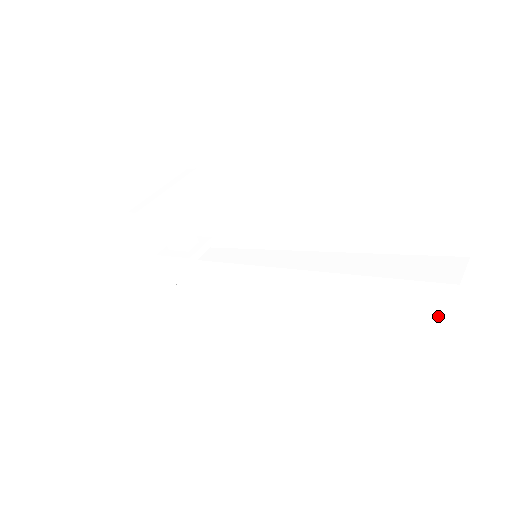
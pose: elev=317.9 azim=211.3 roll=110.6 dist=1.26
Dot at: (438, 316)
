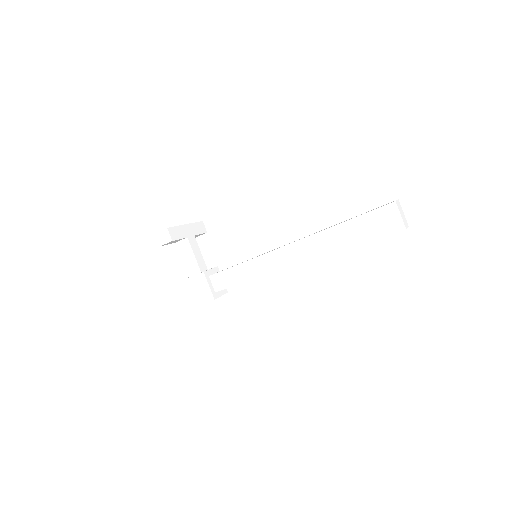
Dot at: (390, 234)
